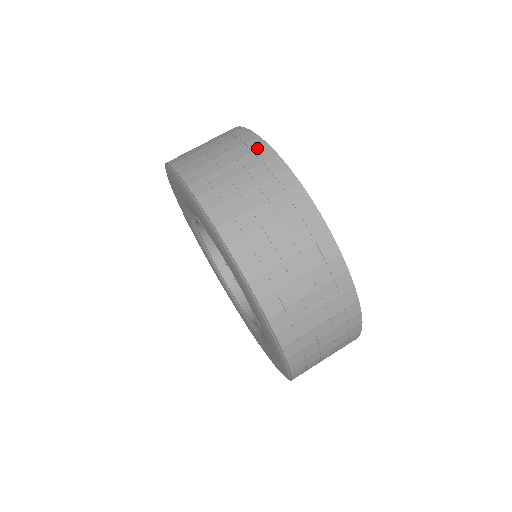
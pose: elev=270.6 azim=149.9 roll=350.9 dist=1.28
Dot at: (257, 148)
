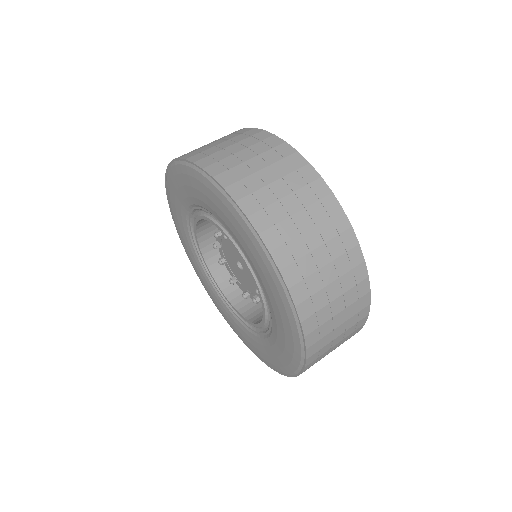
Dot at: (334, 213)
